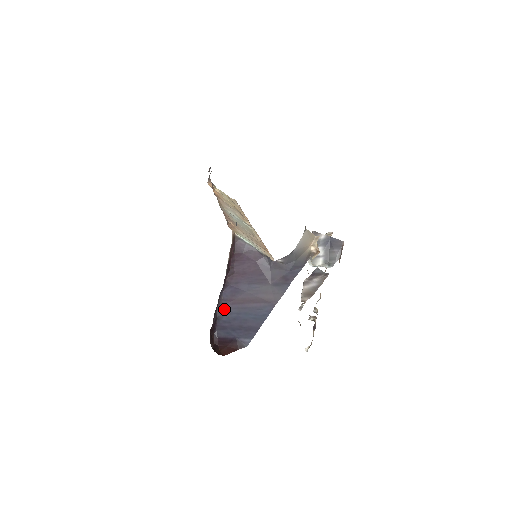
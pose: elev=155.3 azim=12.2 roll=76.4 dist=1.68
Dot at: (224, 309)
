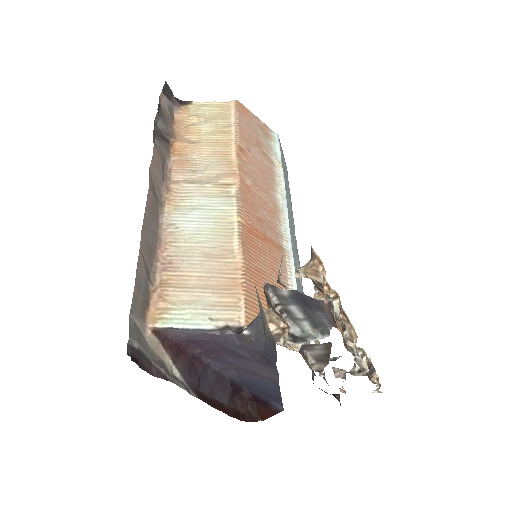
Dot at: (231, 374)
